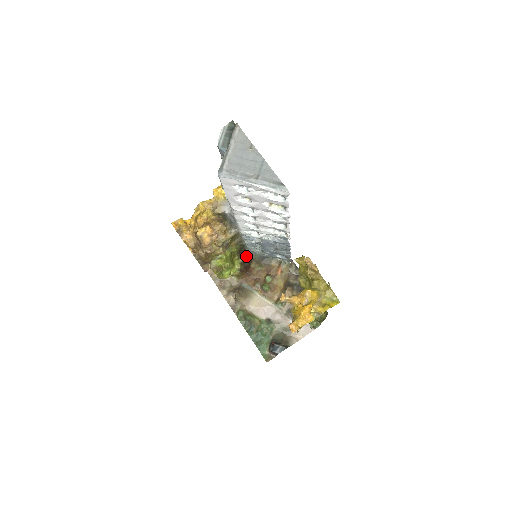
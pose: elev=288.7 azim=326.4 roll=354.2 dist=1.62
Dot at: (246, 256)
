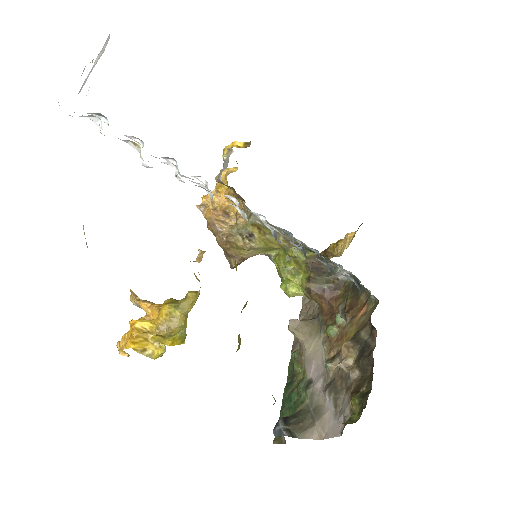
Dot at: (329, 273)
